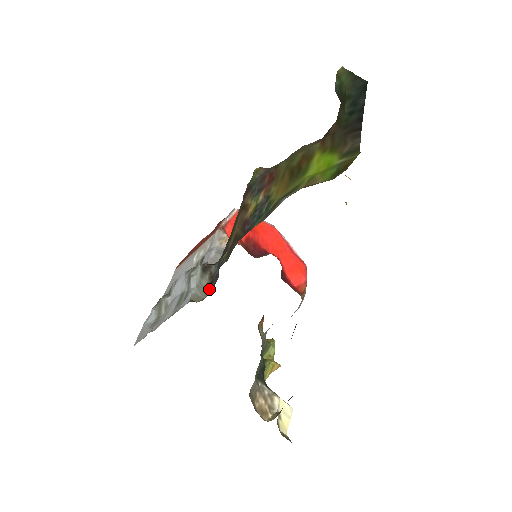
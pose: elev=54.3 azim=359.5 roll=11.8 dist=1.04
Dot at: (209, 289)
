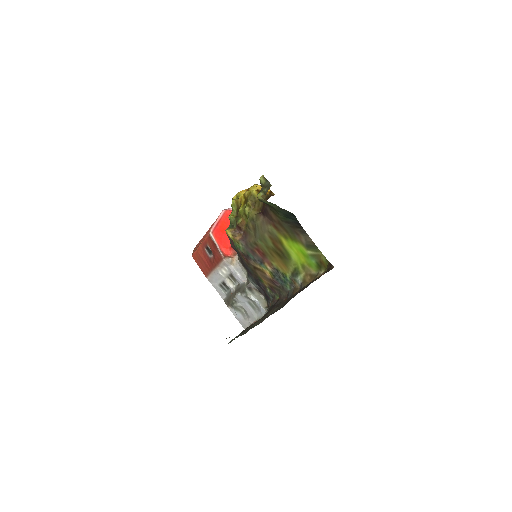
Dot at: (261, 294)
